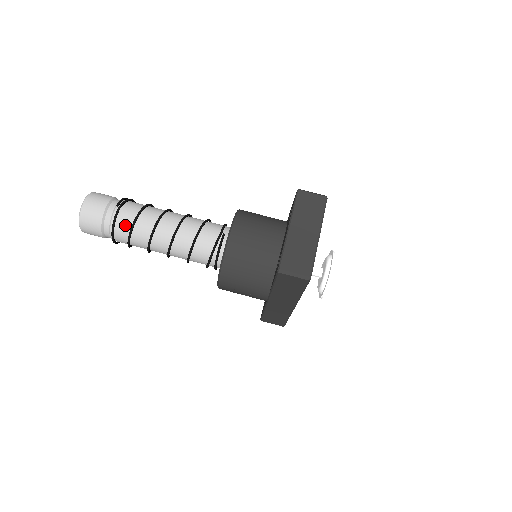
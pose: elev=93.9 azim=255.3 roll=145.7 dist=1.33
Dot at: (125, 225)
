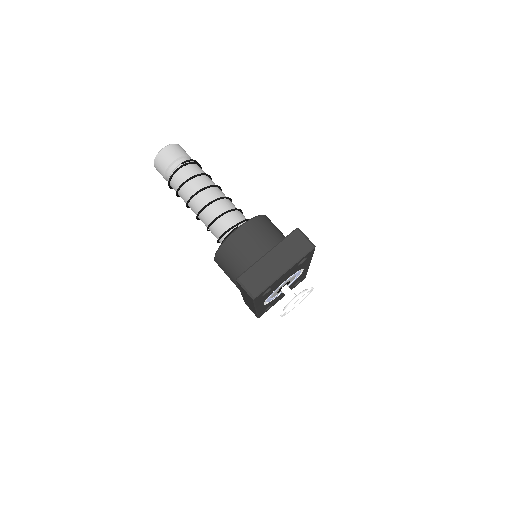
Dot at: (179, 180)
